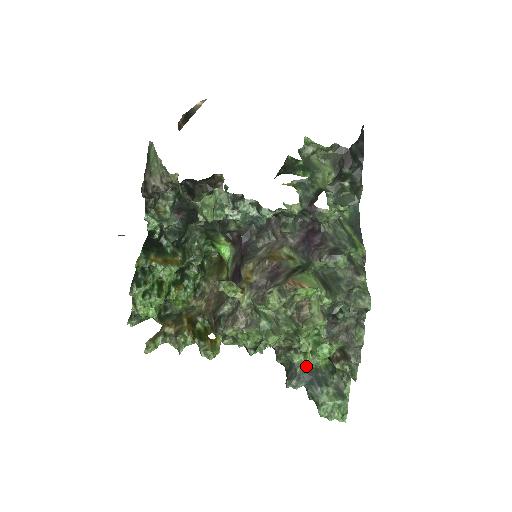
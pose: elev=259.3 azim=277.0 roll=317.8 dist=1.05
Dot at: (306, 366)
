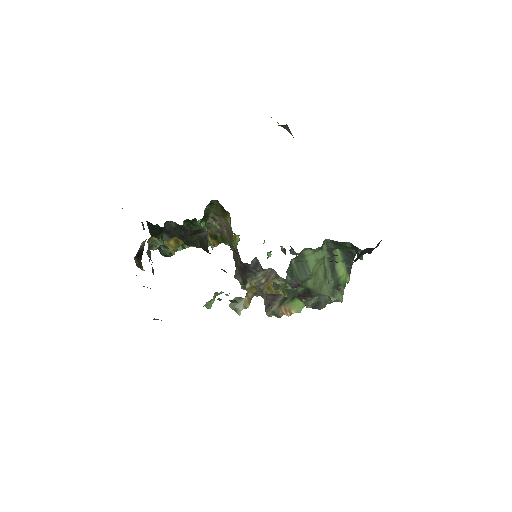
Dot at: (304, 250)
